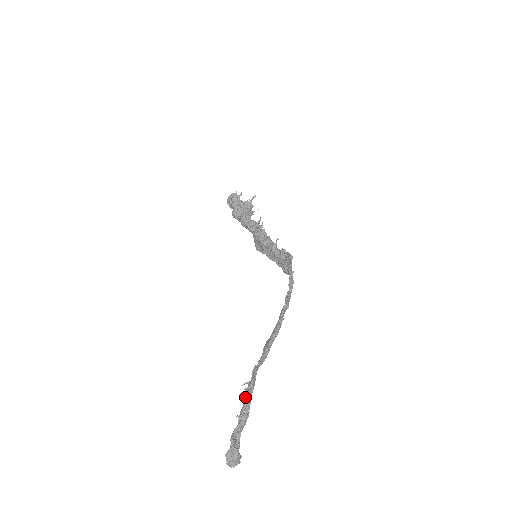
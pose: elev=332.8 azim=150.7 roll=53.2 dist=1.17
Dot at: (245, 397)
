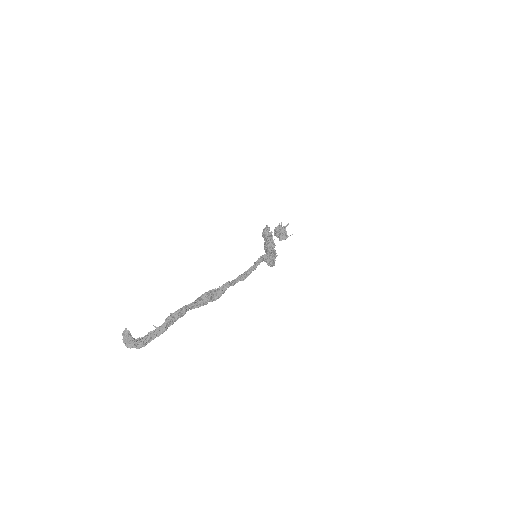
Dot at: (167, 317)
